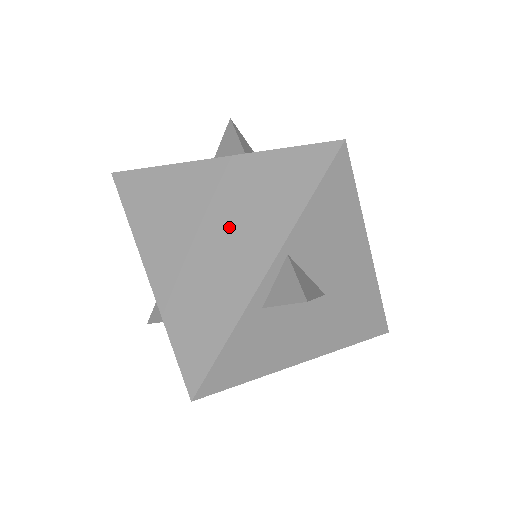
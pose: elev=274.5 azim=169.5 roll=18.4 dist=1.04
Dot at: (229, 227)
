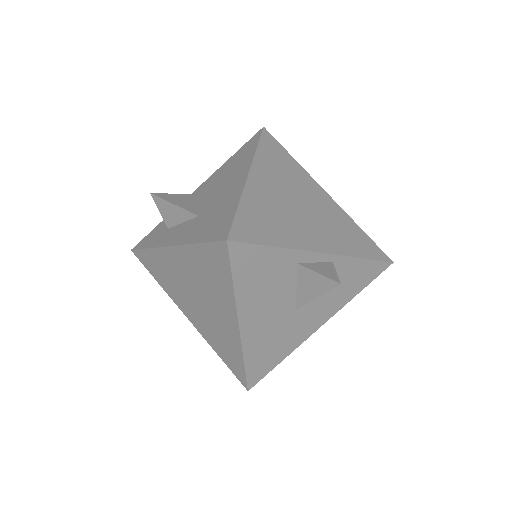
Dot at: (316, 218)
